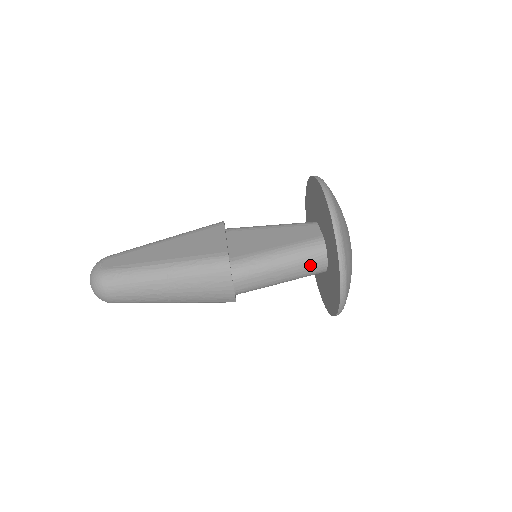
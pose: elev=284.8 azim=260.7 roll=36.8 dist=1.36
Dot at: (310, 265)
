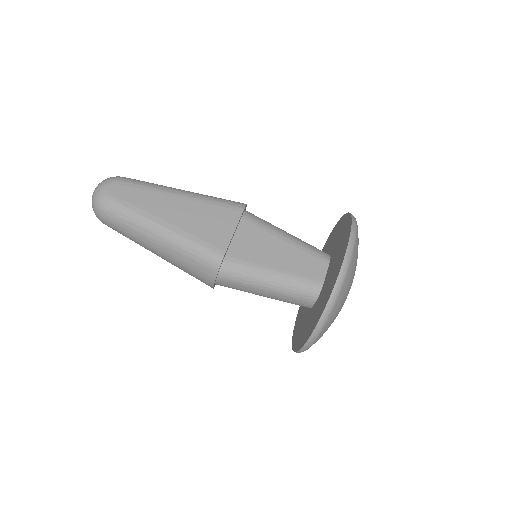
Dot at: (295, 300)
